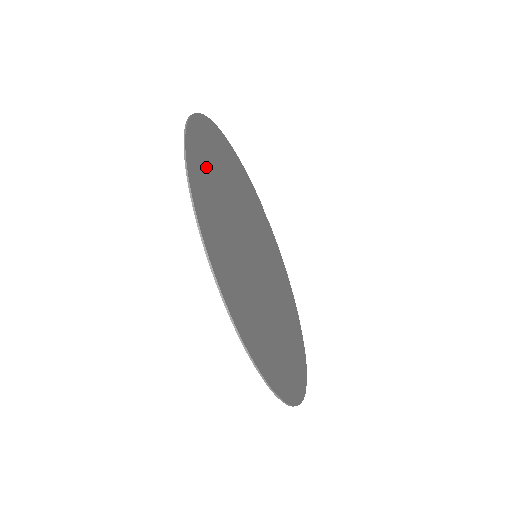
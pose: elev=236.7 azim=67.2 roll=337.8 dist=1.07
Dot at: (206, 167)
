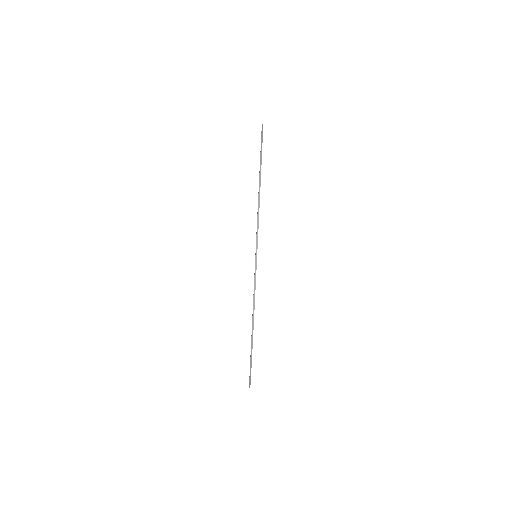
Dot at: occluded
